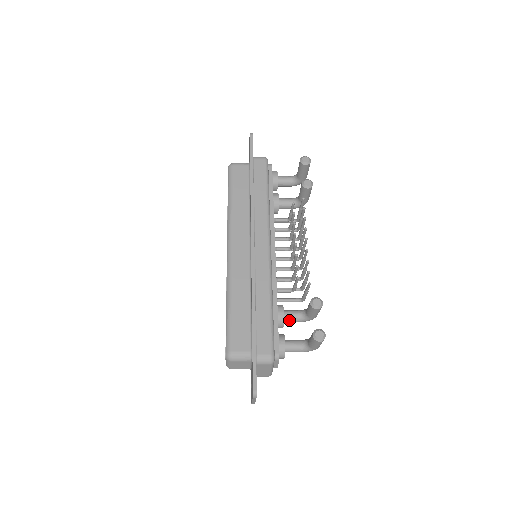
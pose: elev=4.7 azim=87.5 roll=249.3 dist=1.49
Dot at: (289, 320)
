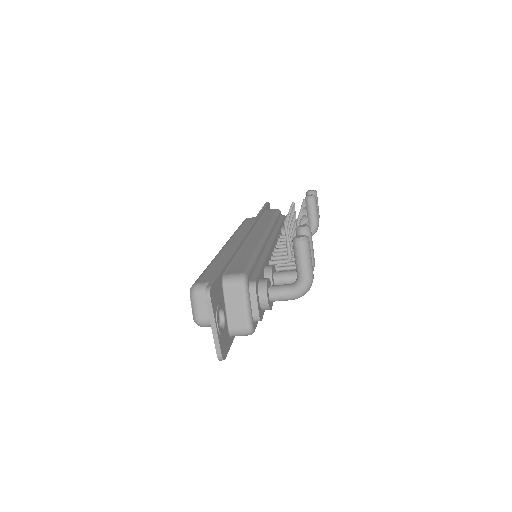
Dot at: (281, 277)
